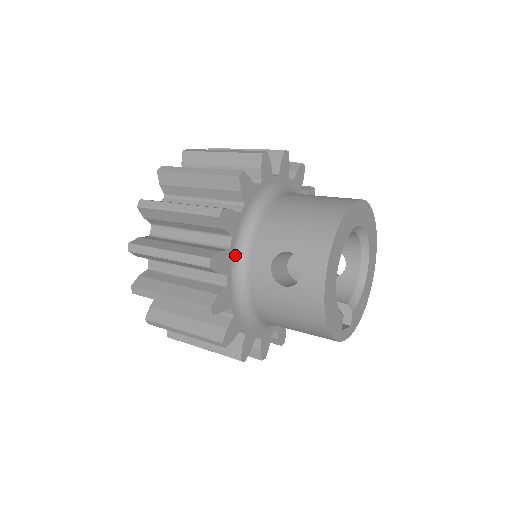
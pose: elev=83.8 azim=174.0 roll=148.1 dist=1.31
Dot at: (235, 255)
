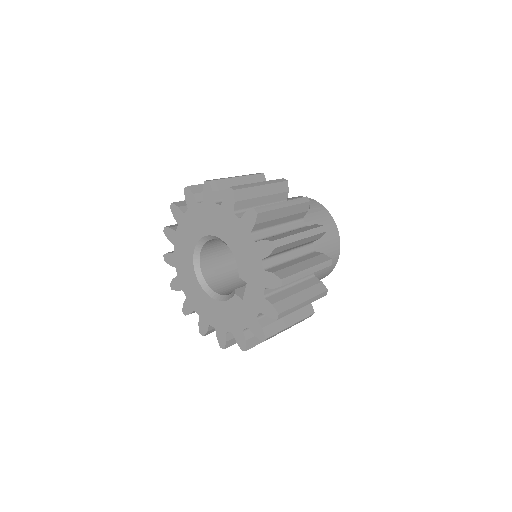
Dot at: occluded
